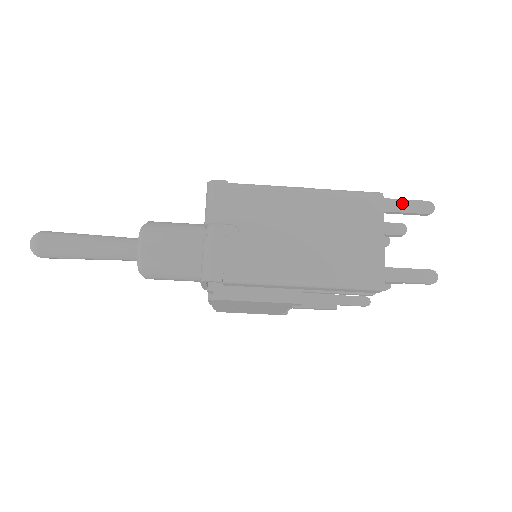
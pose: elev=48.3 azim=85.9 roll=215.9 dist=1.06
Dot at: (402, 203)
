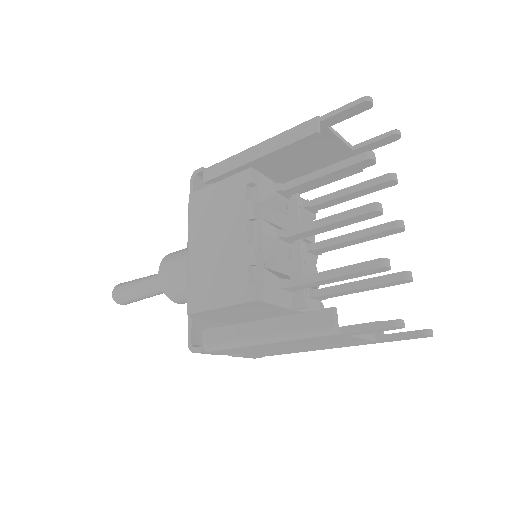
Dot at: (363, 332)
